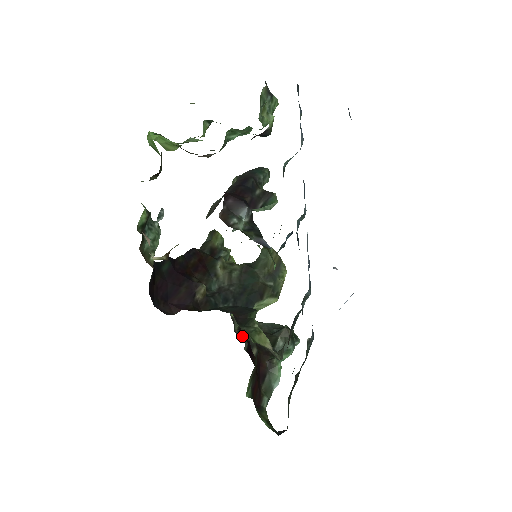
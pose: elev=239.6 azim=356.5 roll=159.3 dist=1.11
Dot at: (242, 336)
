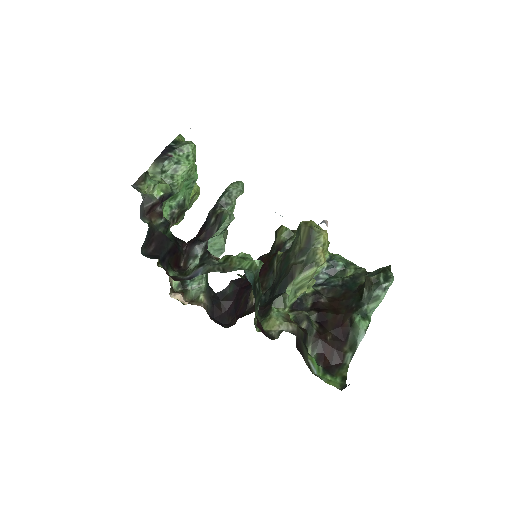
Dot at: (315, 308)
